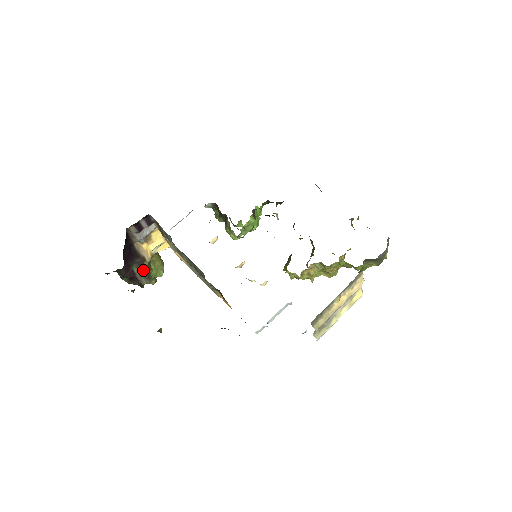
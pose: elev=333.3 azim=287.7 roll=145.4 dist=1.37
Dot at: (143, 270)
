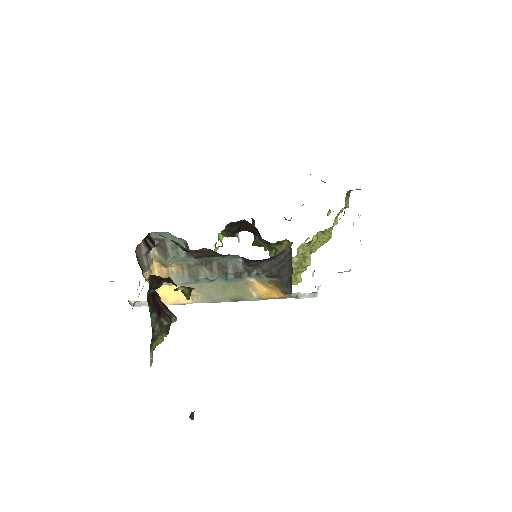
Dot at: (163, 305)
